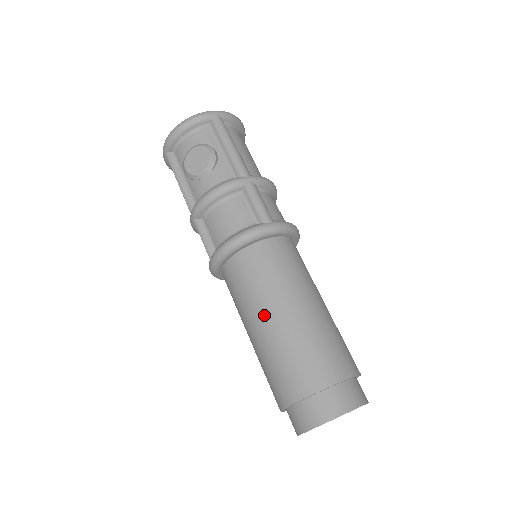
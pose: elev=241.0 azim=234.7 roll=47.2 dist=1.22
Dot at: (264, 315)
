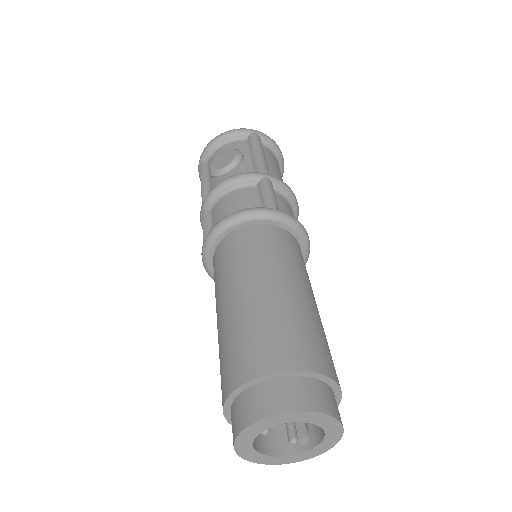
Dot at: (236, 289)
